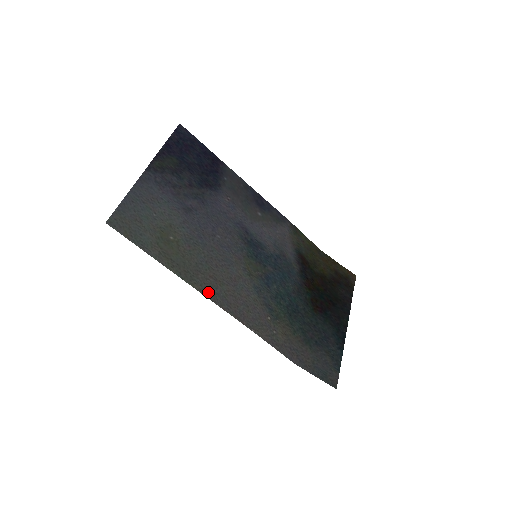
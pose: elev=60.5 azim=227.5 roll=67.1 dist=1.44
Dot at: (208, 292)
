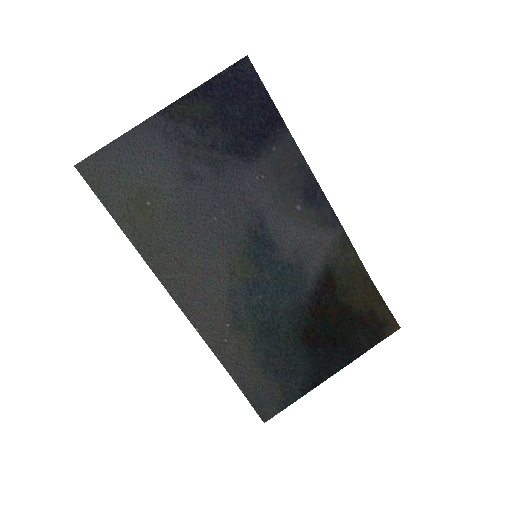
Dot at: (163, 274)
